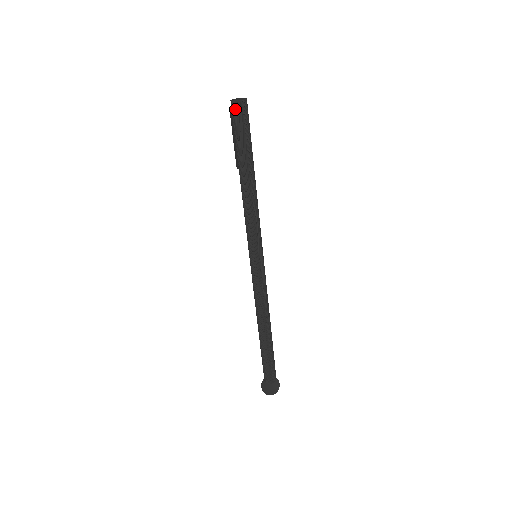
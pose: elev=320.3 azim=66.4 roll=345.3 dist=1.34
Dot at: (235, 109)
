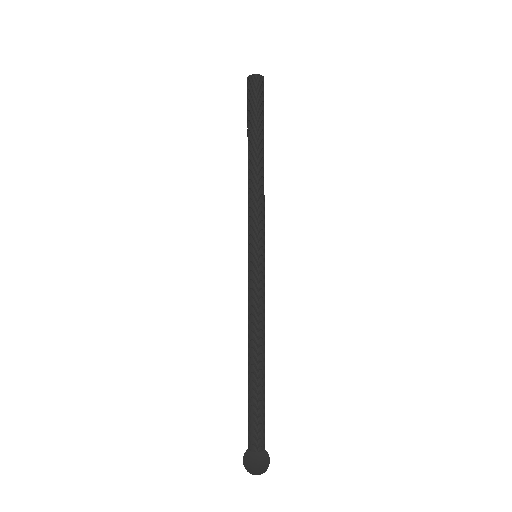
Dot at: (250, 83)
